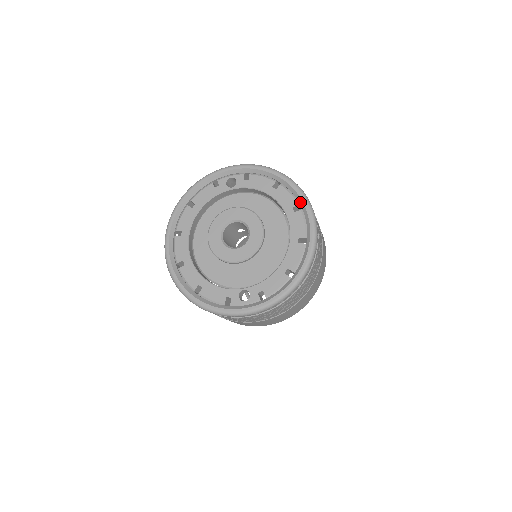
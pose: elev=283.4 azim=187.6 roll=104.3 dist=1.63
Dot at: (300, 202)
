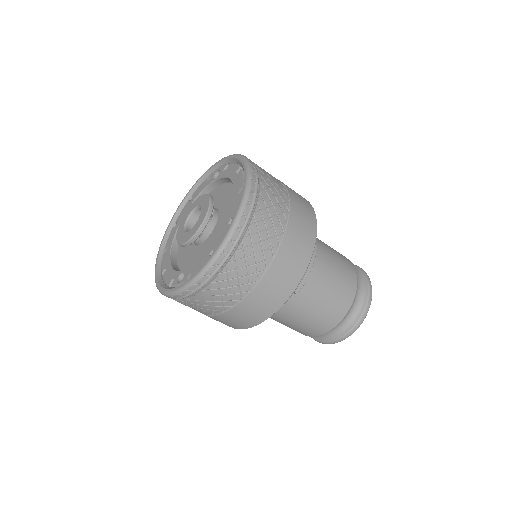
Dot at: (244, 182)
